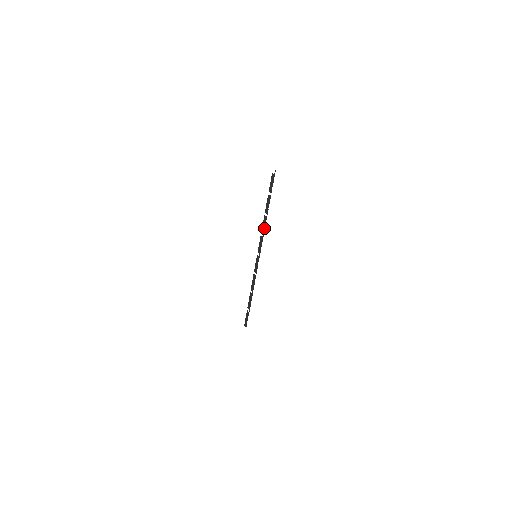
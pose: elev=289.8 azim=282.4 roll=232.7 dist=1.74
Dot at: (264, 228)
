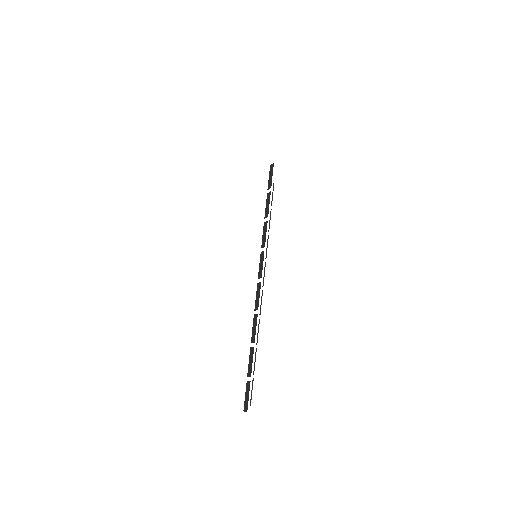
Dot at: (265, 237)
